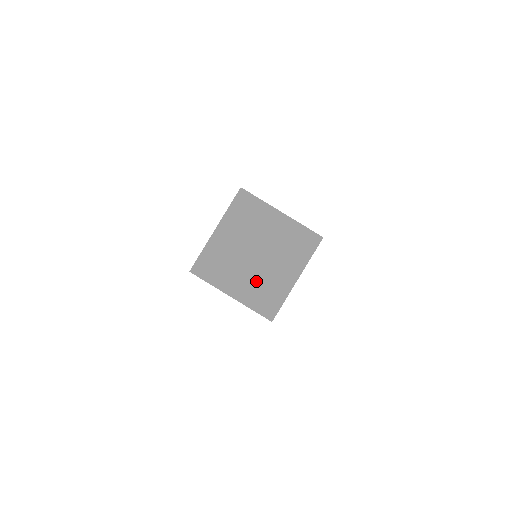
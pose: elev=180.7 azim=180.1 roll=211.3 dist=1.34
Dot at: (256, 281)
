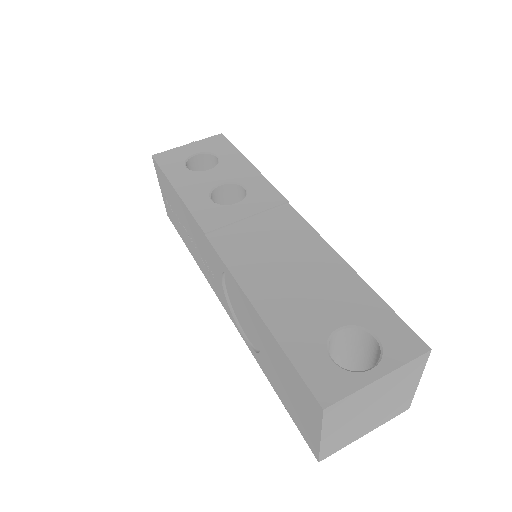
Dot at: (348, 430)
